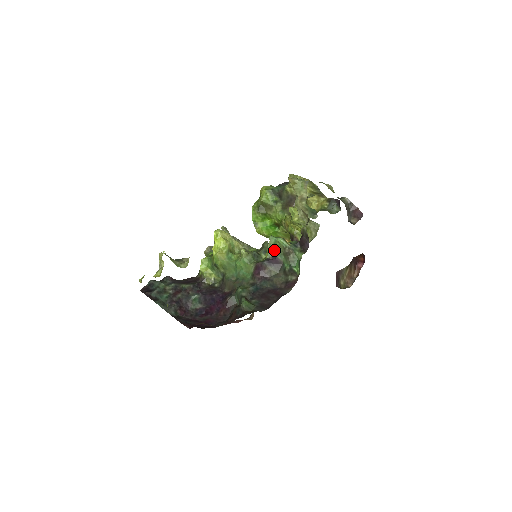
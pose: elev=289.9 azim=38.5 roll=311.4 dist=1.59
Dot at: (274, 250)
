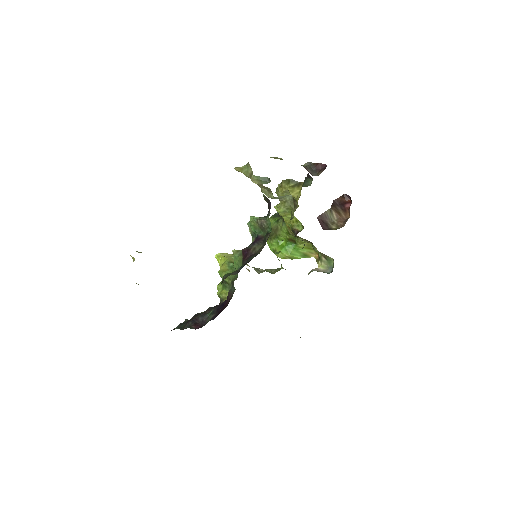
Dot at: (254, 232)
